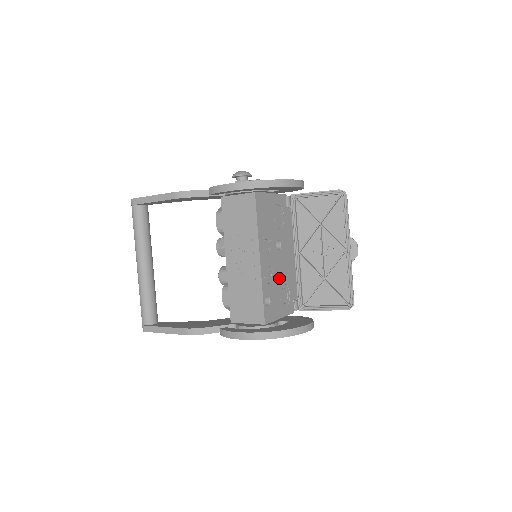
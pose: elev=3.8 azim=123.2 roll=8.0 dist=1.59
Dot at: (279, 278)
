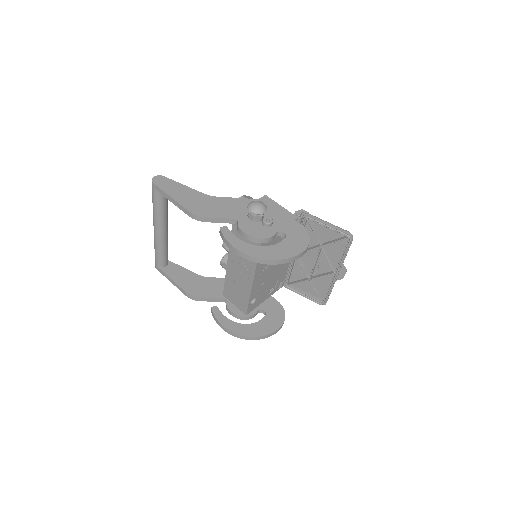
Dot at: (269, 280)
